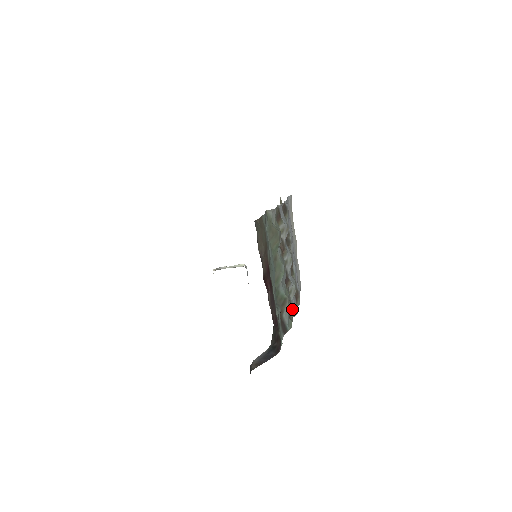
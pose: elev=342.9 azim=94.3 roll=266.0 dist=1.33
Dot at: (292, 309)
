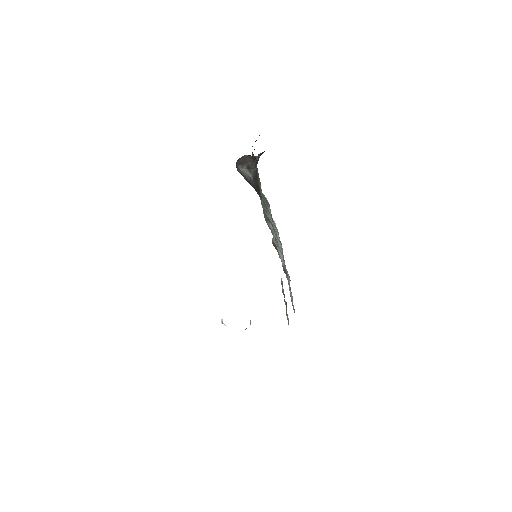
Dot at: (278, 253)
